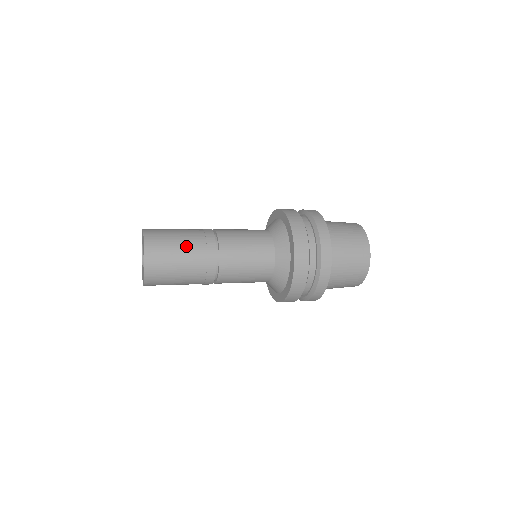
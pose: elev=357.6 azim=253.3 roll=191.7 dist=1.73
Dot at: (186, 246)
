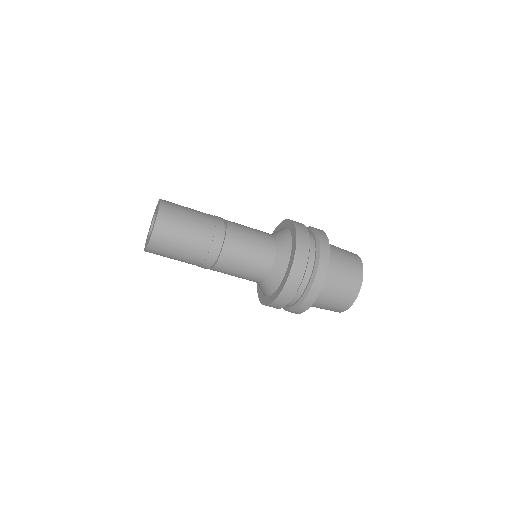
Dot at: (197, 215)
